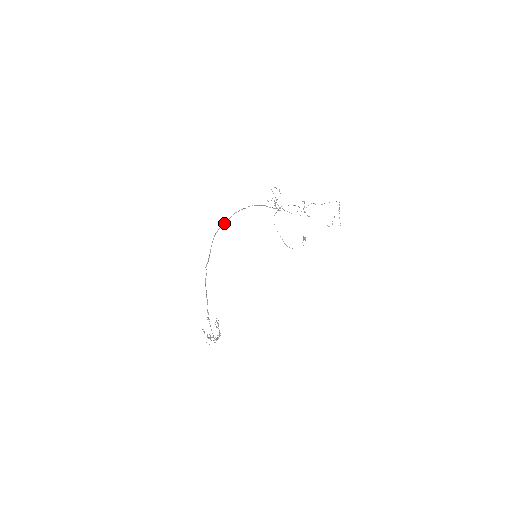
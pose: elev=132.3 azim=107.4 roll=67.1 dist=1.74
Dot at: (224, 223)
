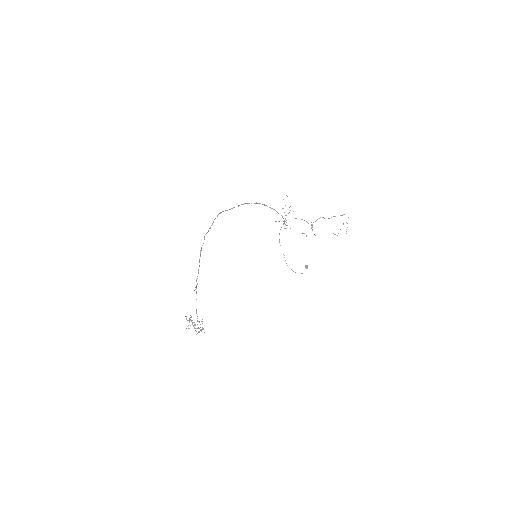
Dot at: (231, 208)
